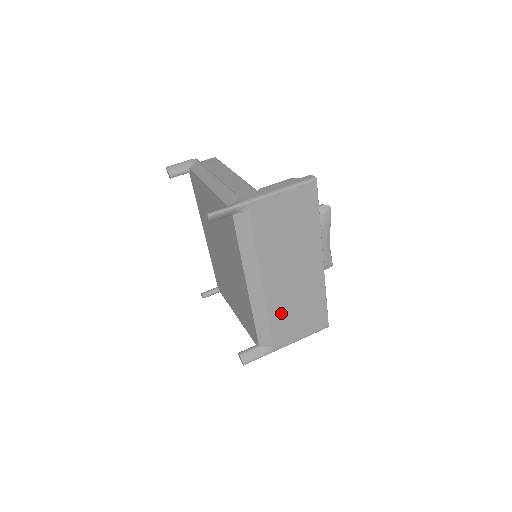
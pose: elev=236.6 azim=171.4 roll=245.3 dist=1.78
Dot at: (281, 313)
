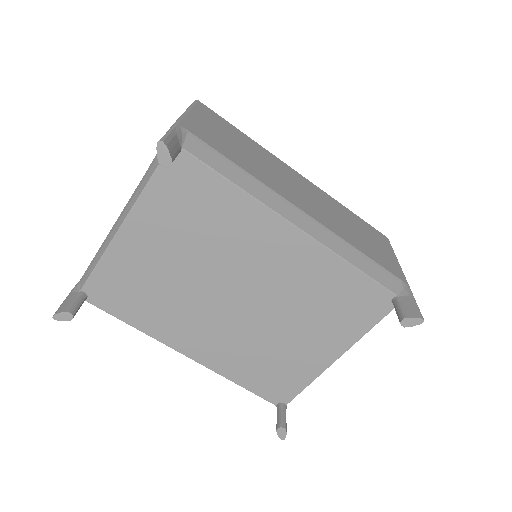
Dot at: (352, 238)
